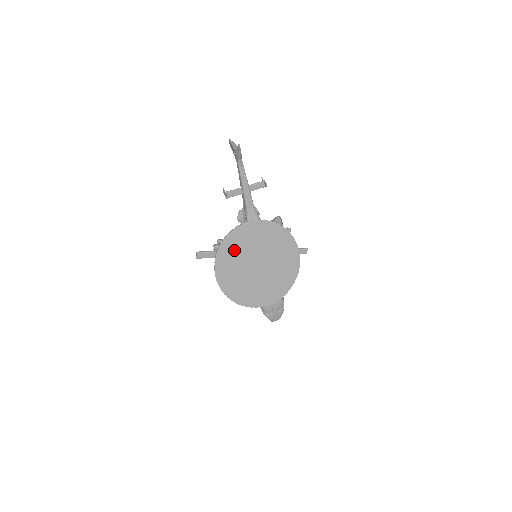
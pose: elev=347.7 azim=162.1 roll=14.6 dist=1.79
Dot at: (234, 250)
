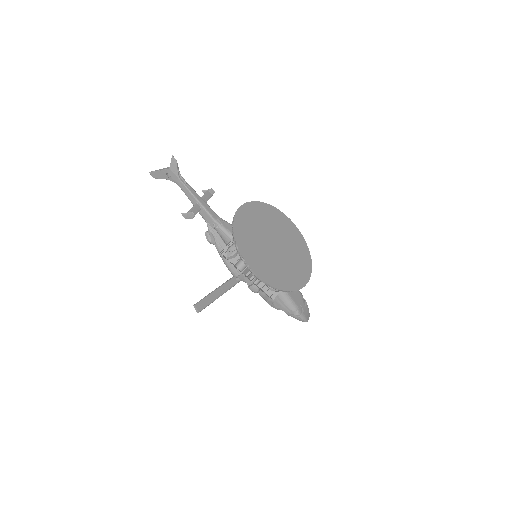
Dot at: (249, 240)
